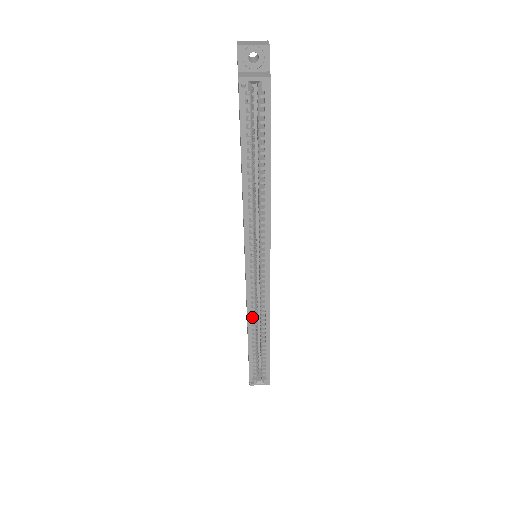
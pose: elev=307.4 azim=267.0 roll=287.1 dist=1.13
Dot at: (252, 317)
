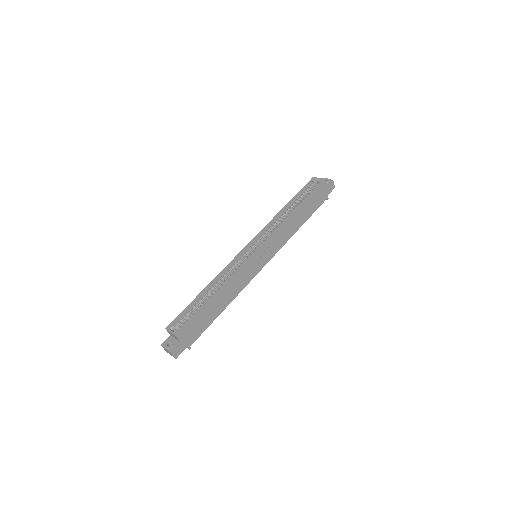
Dot at: (221, 277)
